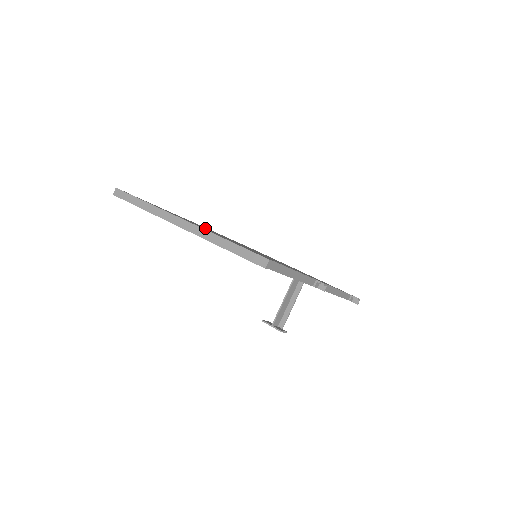
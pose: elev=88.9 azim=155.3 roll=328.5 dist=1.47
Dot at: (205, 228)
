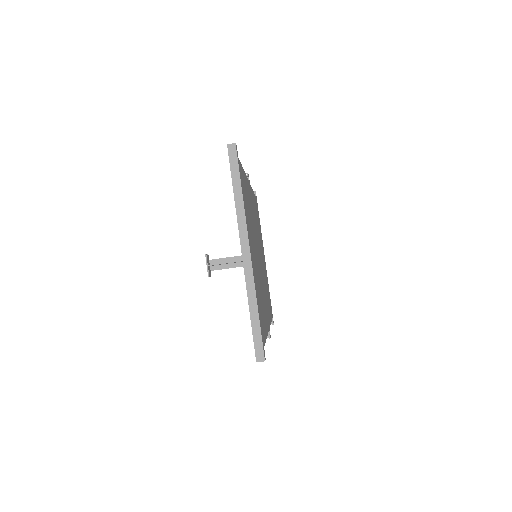
Dot at: occluded
